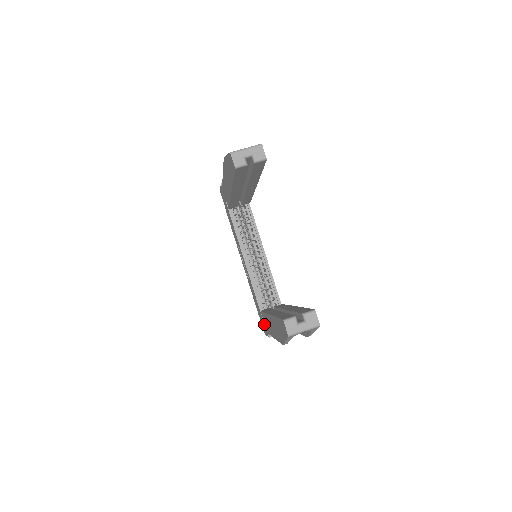
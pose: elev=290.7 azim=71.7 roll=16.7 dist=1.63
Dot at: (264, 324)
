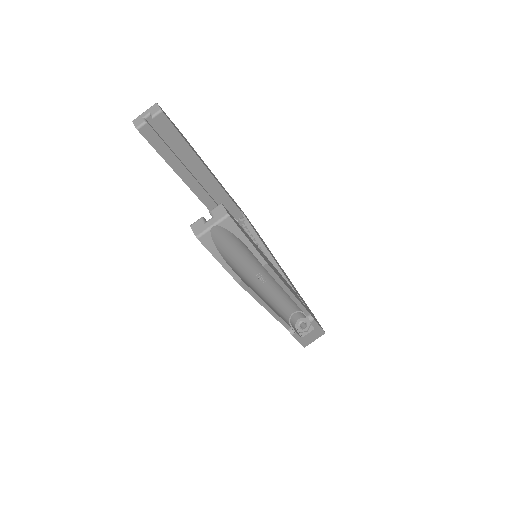
Dot at: occluded
